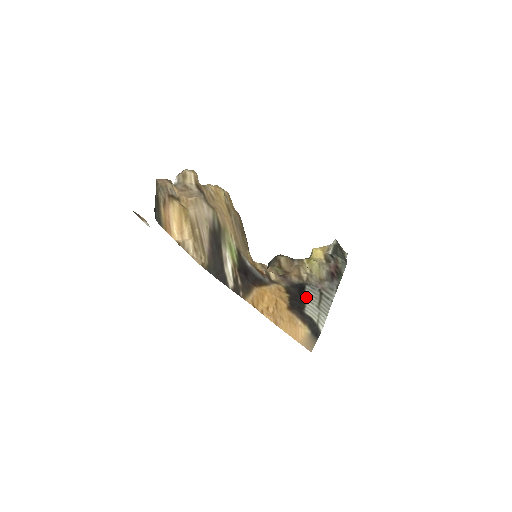
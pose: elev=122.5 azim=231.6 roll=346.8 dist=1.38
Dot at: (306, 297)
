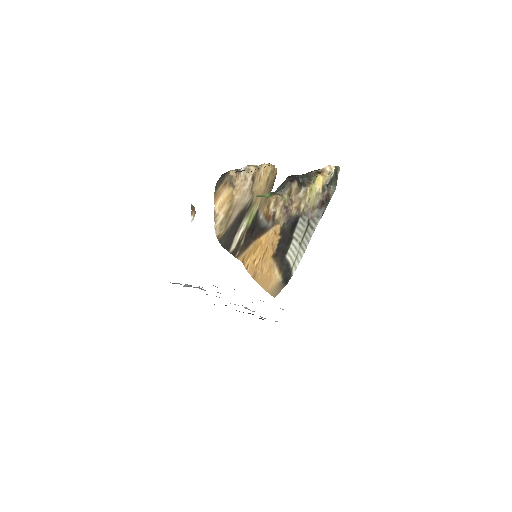
Dot at: (294, 234)
